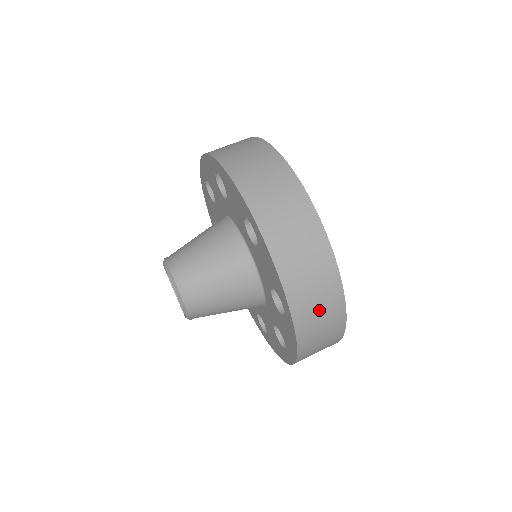
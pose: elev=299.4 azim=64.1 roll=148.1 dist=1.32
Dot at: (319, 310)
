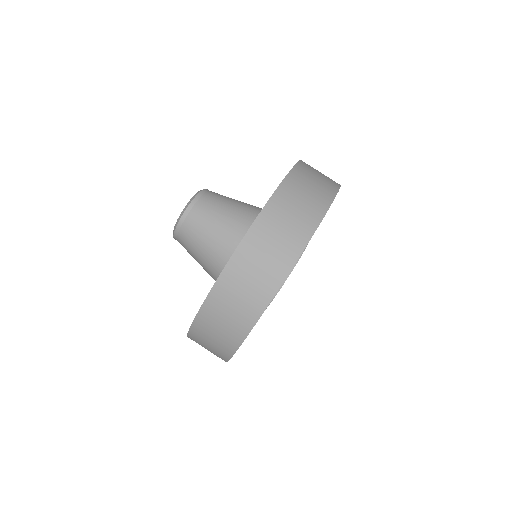
Dot at: occluded
